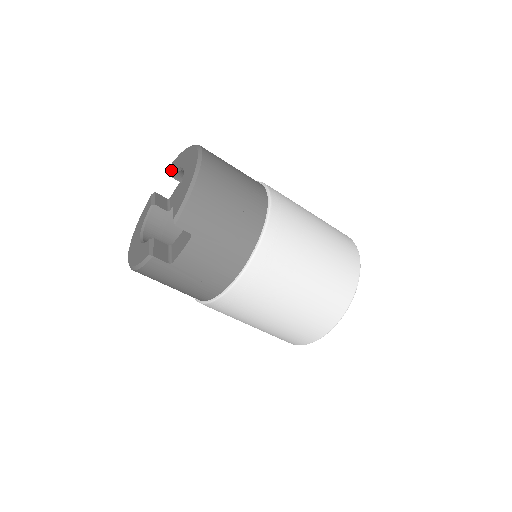
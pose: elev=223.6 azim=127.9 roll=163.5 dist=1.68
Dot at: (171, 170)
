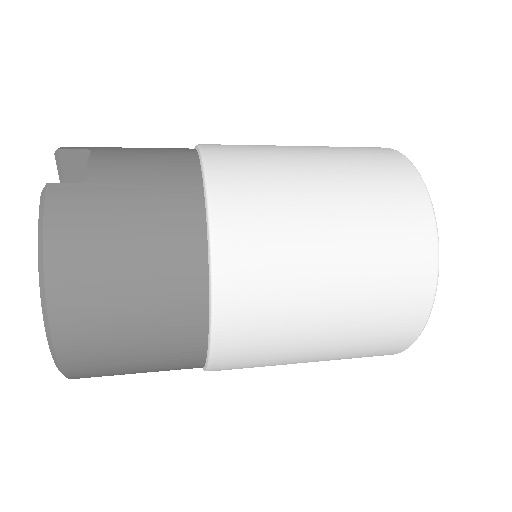
Dot at: occluded
